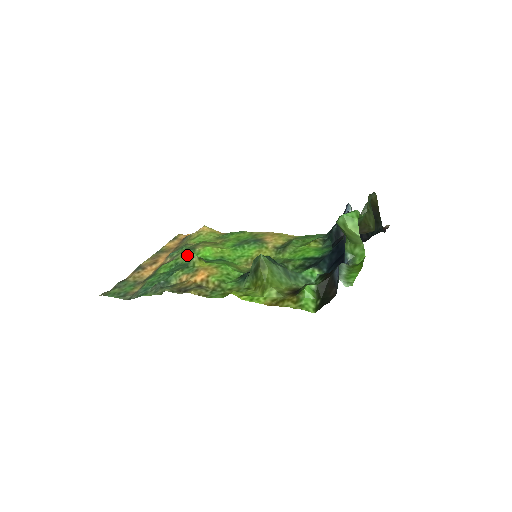
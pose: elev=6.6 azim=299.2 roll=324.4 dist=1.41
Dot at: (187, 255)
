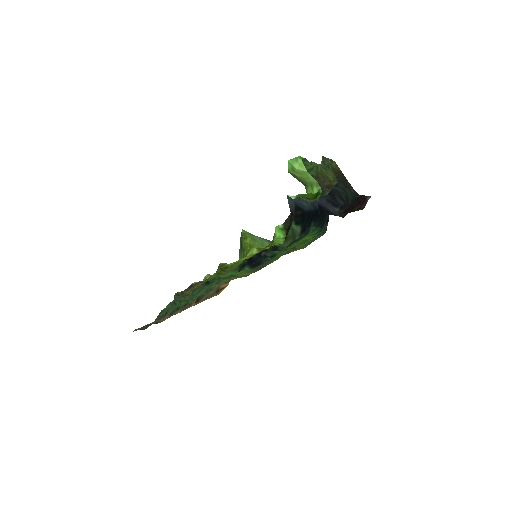
Dot at: occluded
